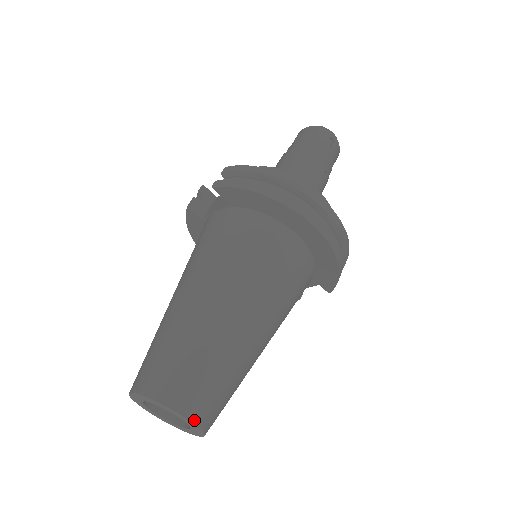
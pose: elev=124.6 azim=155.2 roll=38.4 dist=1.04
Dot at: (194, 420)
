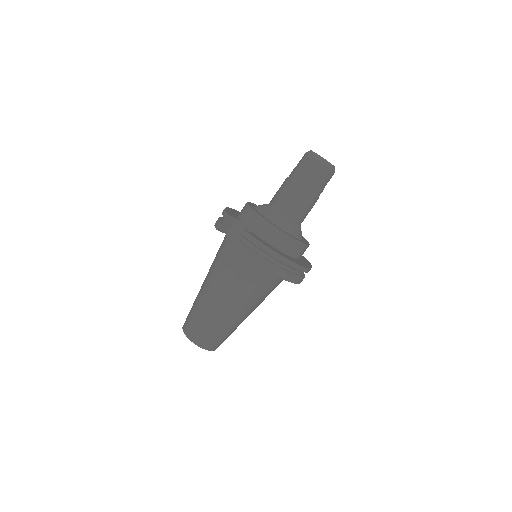
Dot at: (214, 350)
